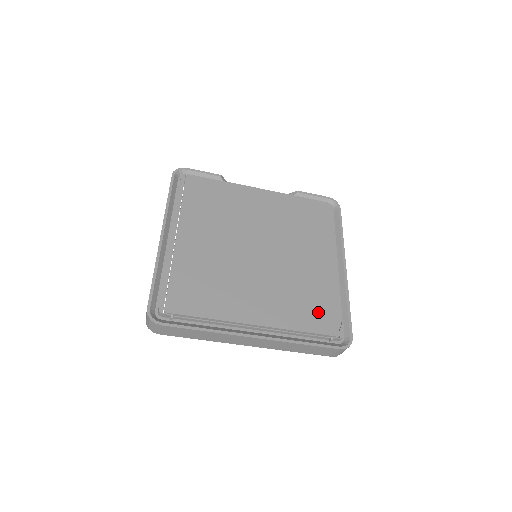
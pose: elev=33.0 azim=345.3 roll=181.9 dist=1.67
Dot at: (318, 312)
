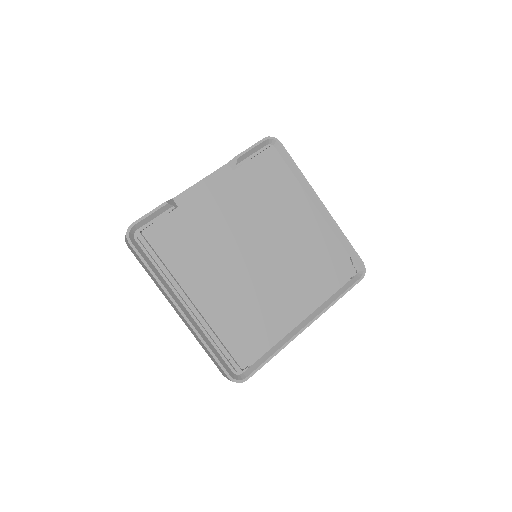
Dot at: (332, 266)
